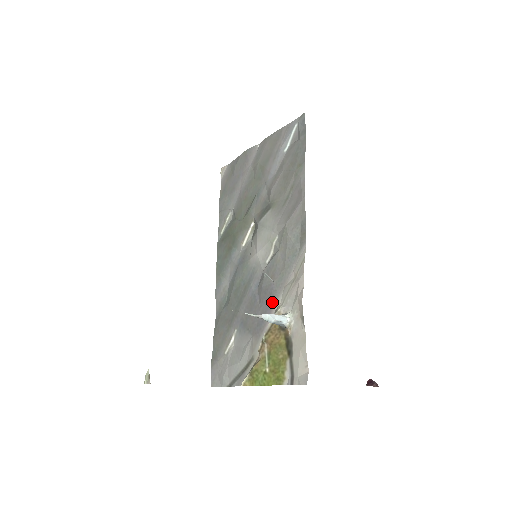
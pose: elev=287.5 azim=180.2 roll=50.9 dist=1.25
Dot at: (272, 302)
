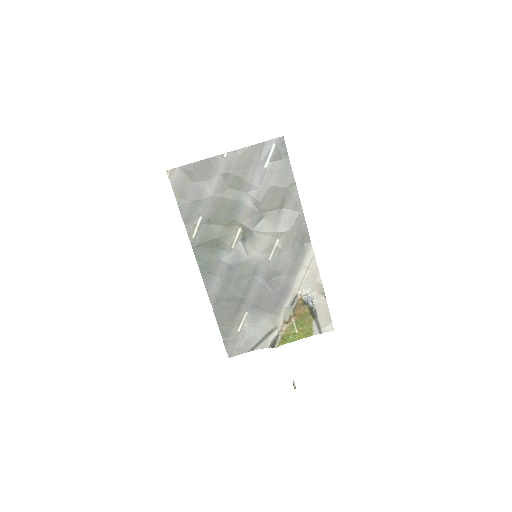
Dot at: (288, 288)
